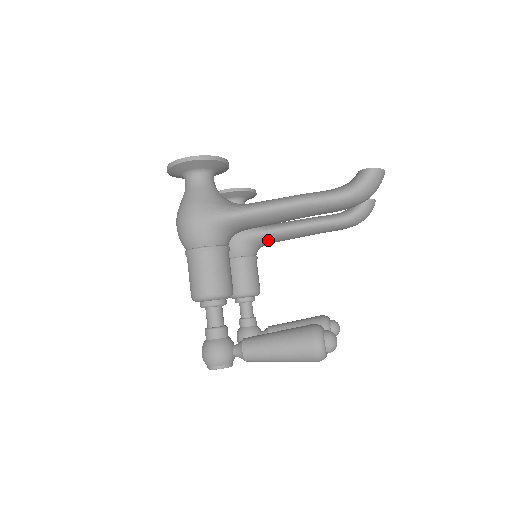
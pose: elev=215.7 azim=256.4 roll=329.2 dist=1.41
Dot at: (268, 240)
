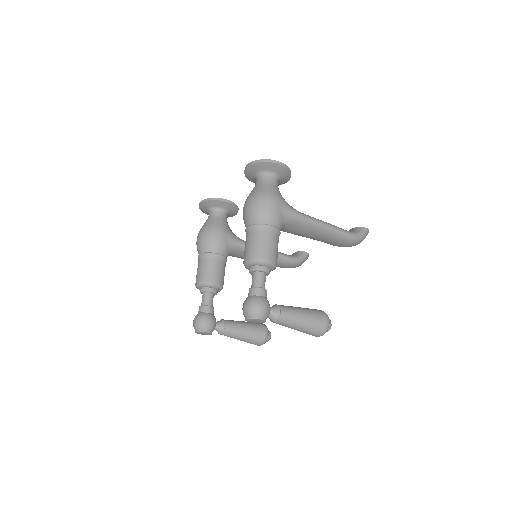
Dot at: (242, 252)
